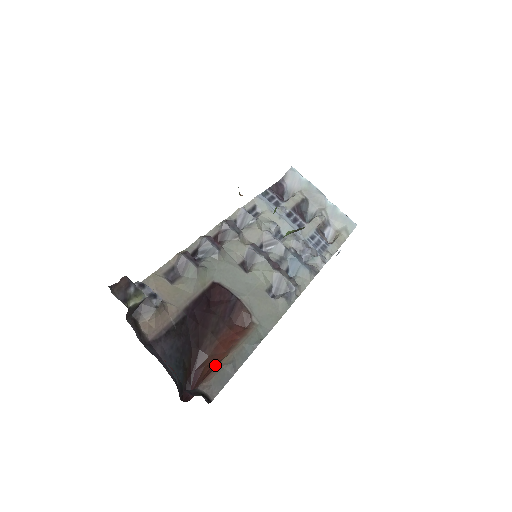
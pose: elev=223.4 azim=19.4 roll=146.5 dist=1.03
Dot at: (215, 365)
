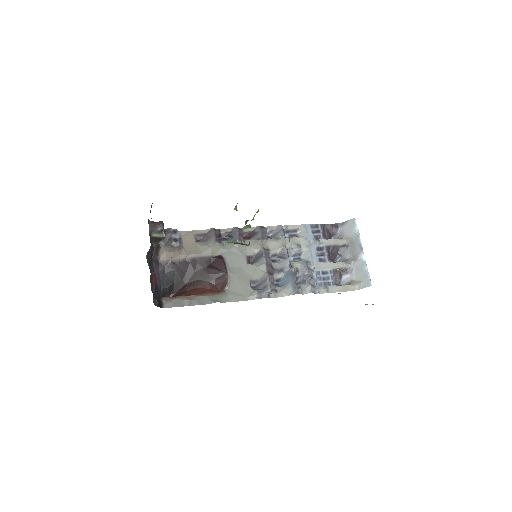
Dot at: (183, 295)
